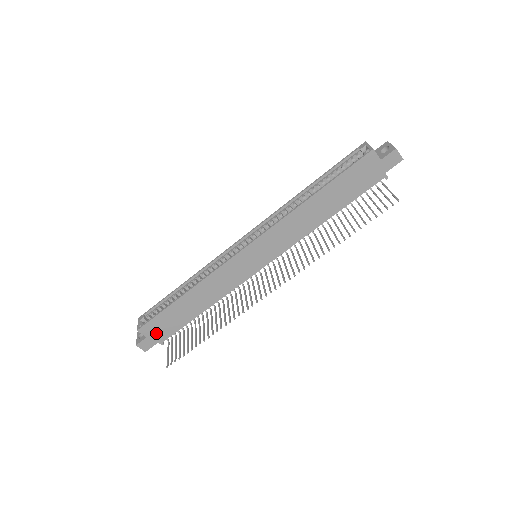
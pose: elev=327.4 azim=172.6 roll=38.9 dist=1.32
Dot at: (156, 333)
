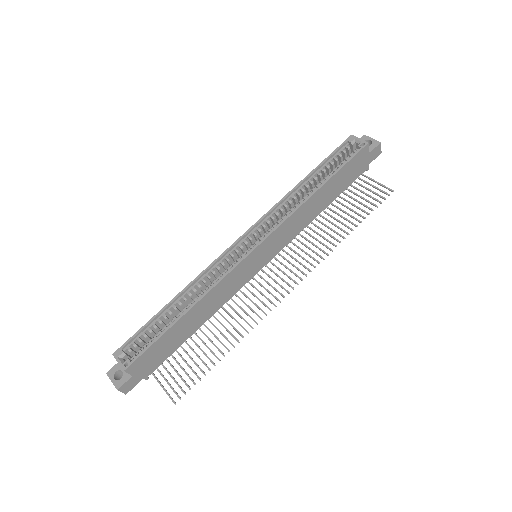
Dot at: (144, 367)
